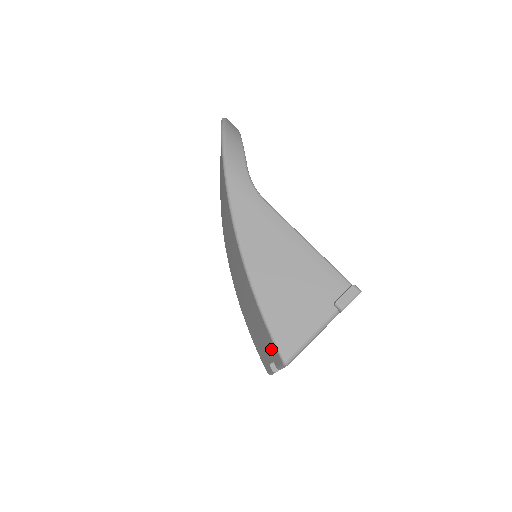
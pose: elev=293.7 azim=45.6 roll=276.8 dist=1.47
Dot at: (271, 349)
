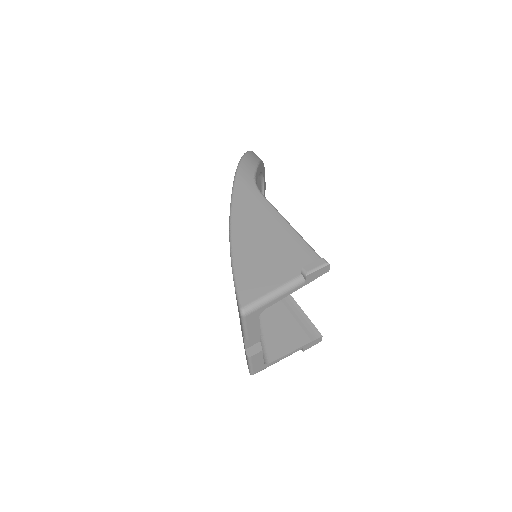
Dot at: occluded
